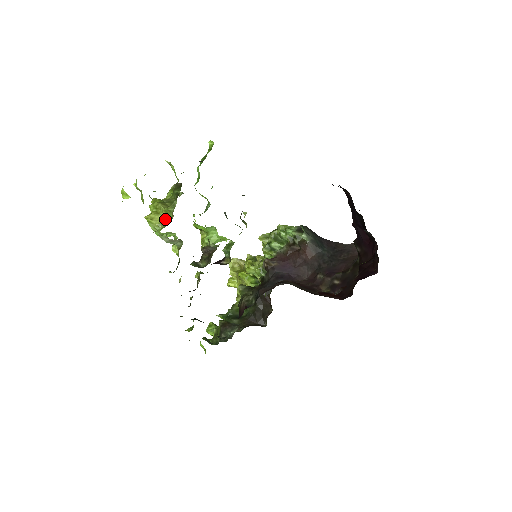
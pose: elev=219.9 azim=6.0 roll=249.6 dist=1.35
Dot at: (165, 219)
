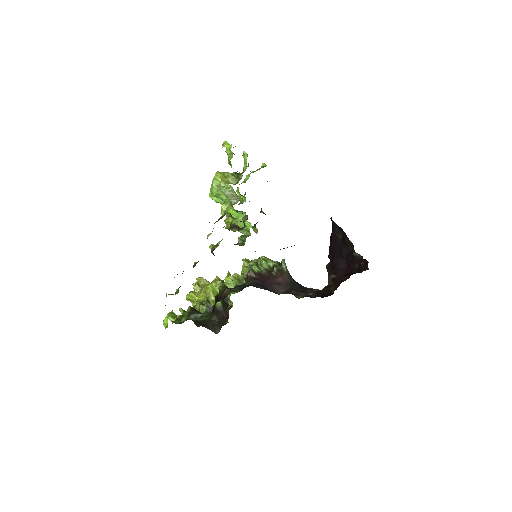
Dot at: (230, 182)
